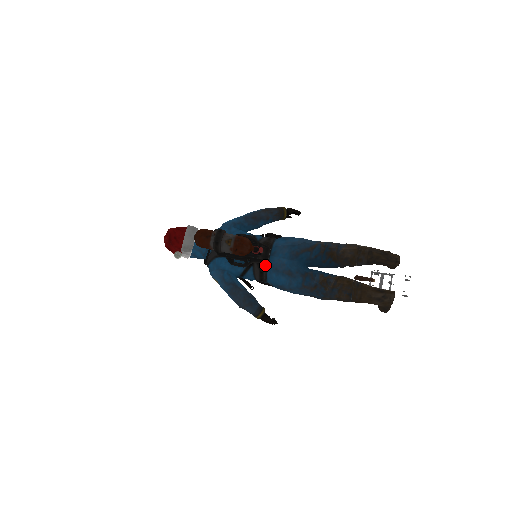
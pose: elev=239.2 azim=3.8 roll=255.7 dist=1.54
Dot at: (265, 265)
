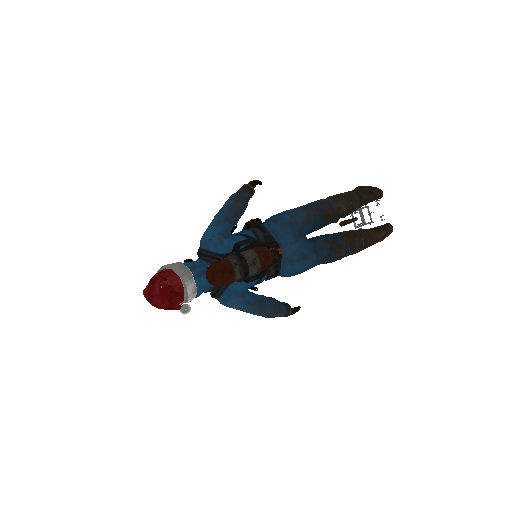
Dot at: (280, 262)
